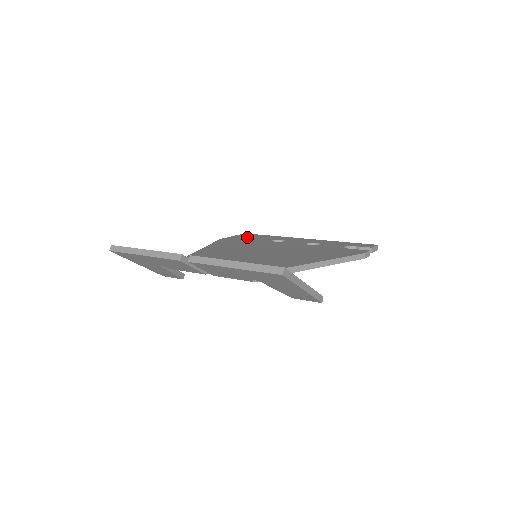
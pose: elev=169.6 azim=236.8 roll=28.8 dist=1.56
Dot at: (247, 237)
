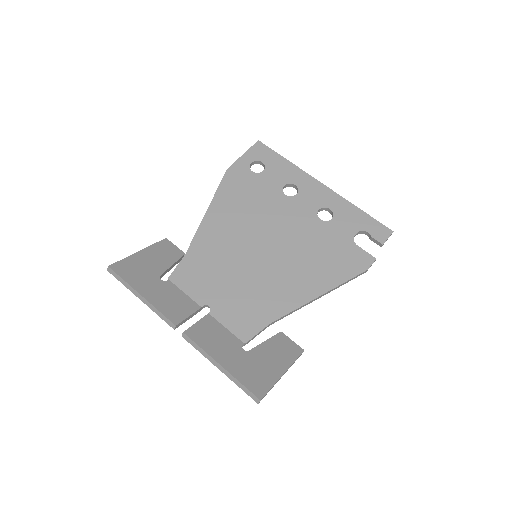
Dot at: (258, 161)
